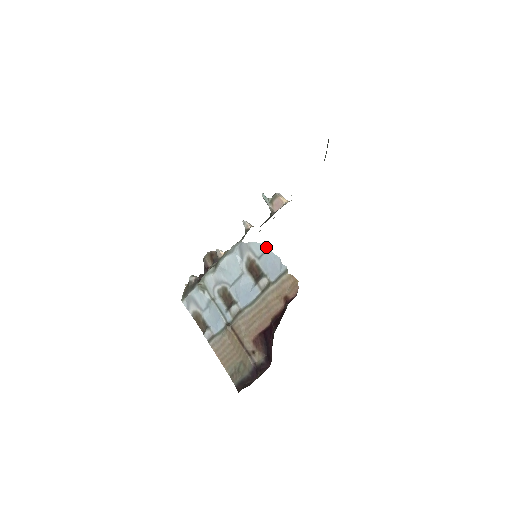
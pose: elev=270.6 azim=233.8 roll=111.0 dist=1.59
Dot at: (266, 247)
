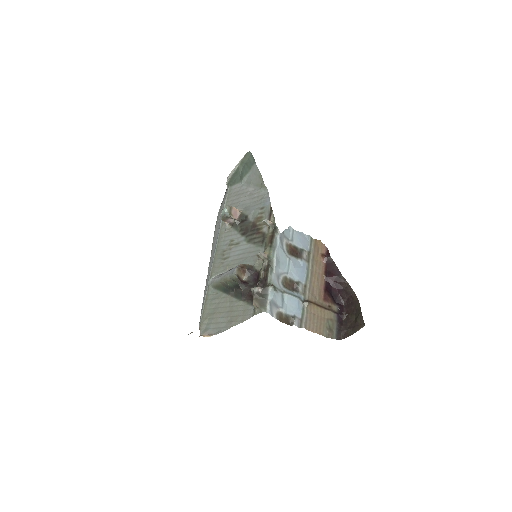
Dot at: (291, 230)
